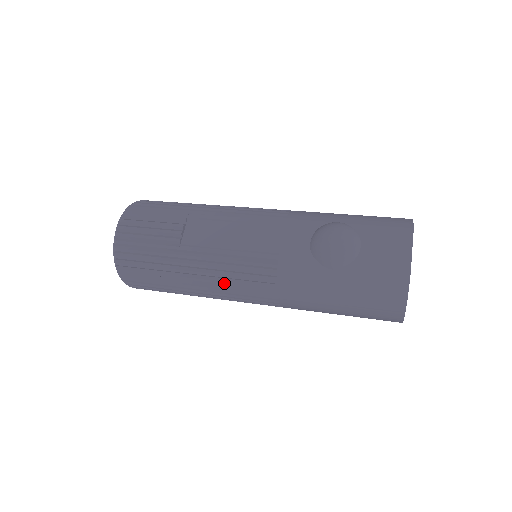
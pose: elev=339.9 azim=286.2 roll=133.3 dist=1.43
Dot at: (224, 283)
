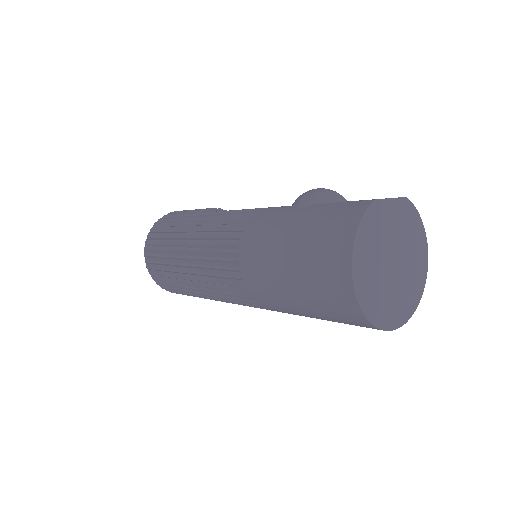
Dot at: (207, 234)
